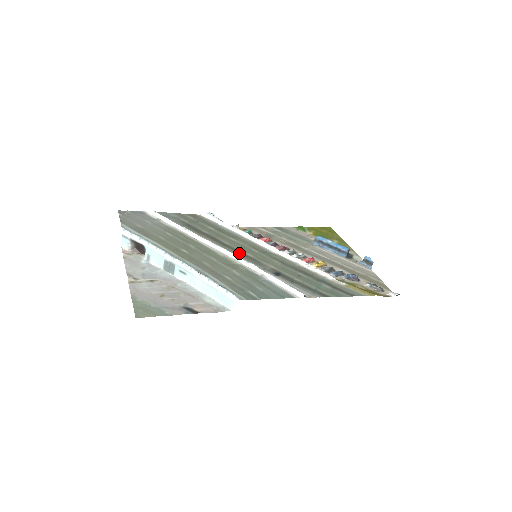
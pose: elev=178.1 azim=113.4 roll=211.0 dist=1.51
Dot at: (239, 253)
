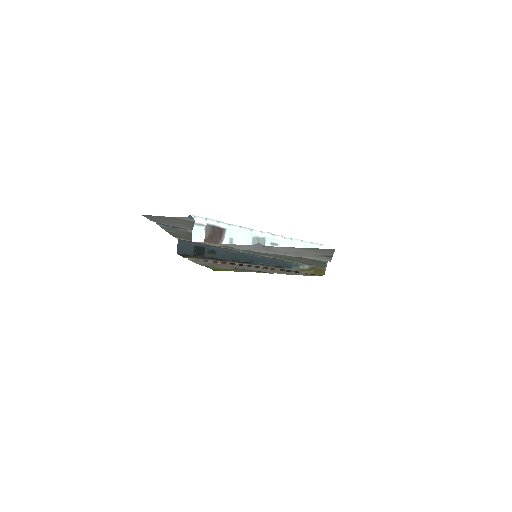
Dot at: occluded
